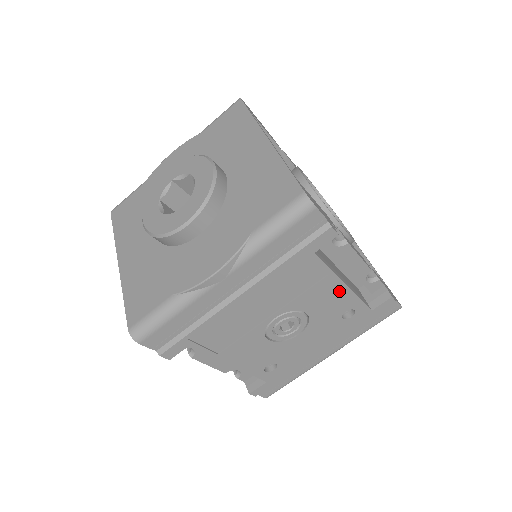
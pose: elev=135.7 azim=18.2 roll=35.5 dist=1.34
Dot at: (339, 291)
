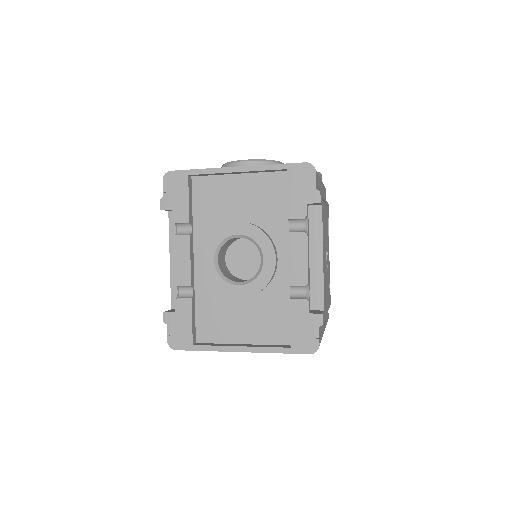
Dot at: occluded
